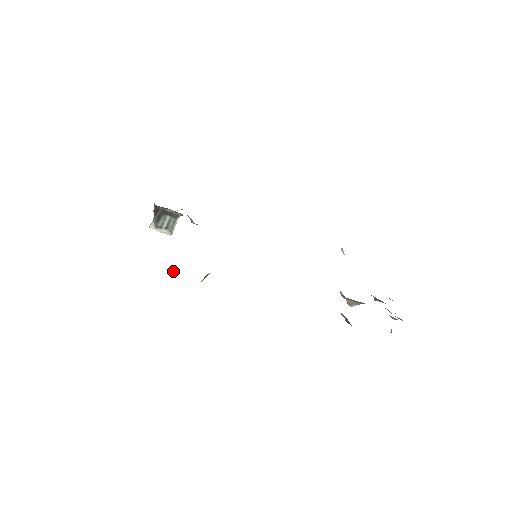
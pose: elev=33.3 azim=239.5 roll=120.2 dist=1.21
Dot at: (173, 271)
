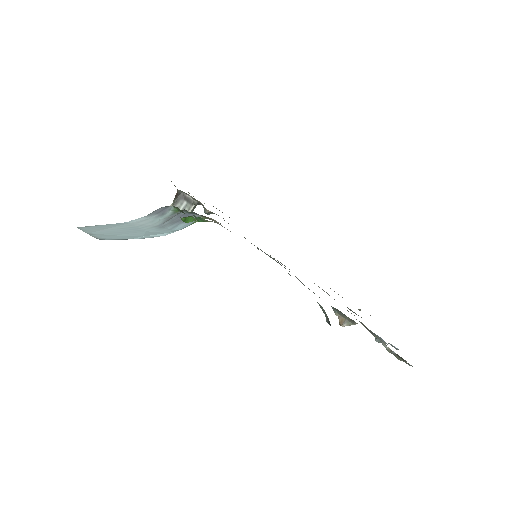
Dot at: (166, 221)
